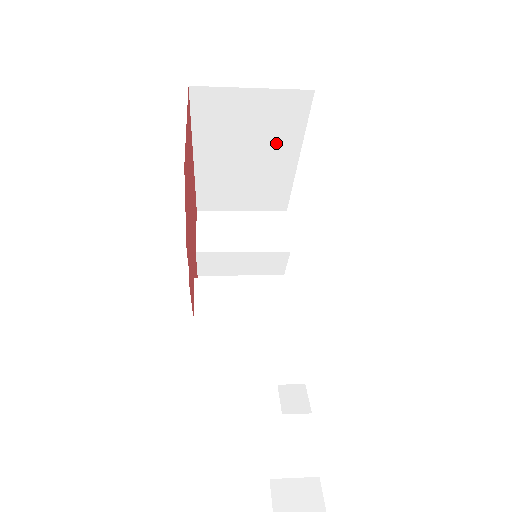
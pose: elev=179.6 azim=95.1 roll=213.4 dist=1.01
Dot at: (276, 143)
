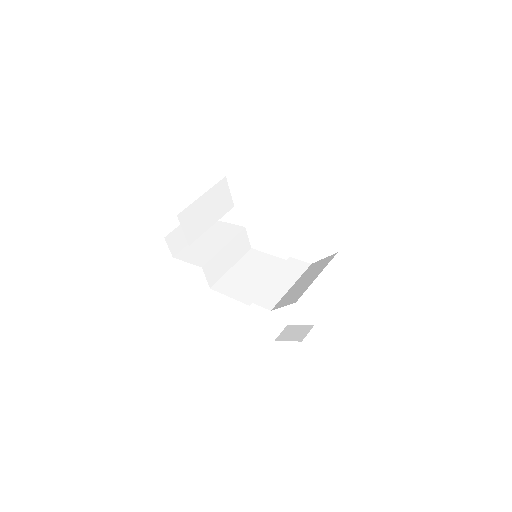
Dot at: occluded
